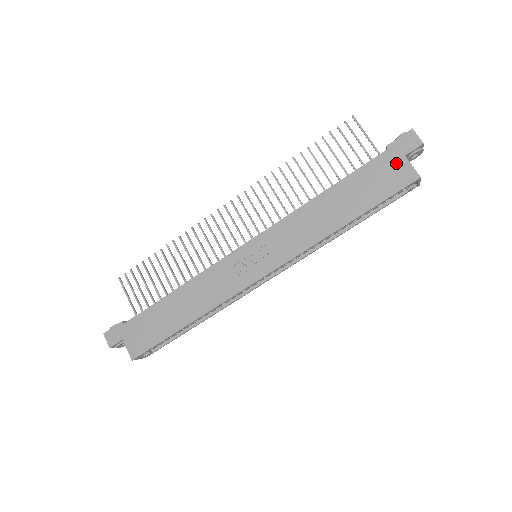
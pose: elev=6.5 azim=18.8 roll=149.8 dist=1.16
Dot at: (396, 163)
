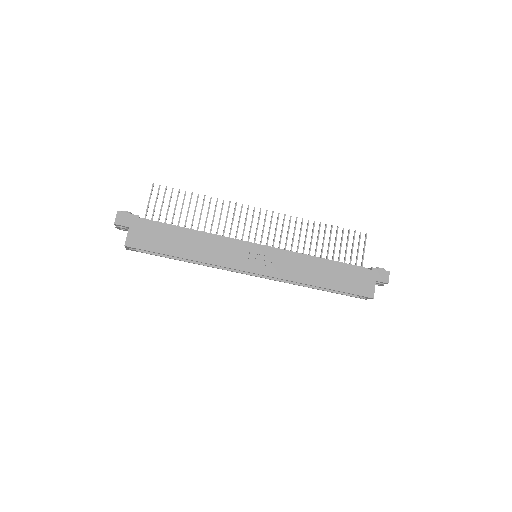
Dot at: (369, 280)
